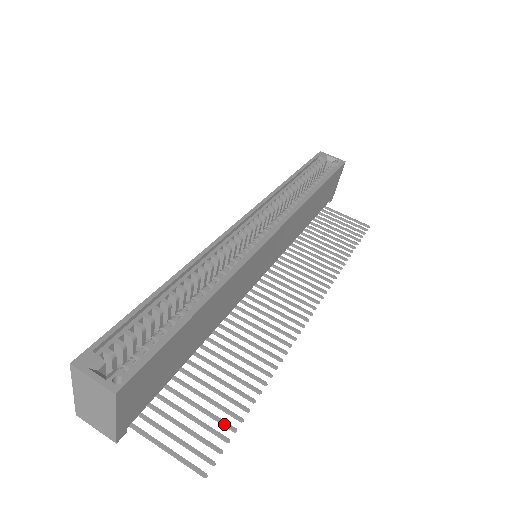
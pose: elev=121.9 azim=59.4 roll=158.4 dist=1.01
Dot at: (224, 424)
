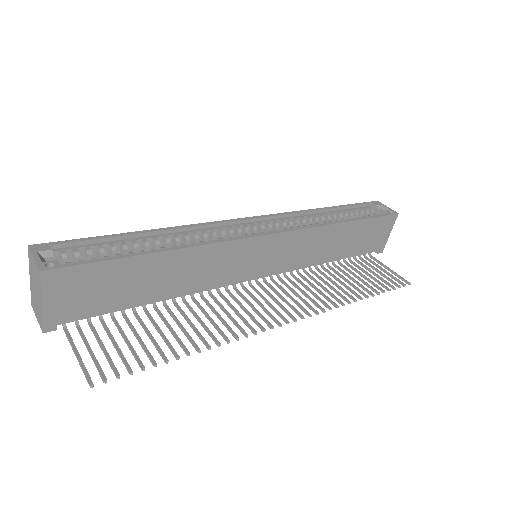
Dot at: (137, 360)
